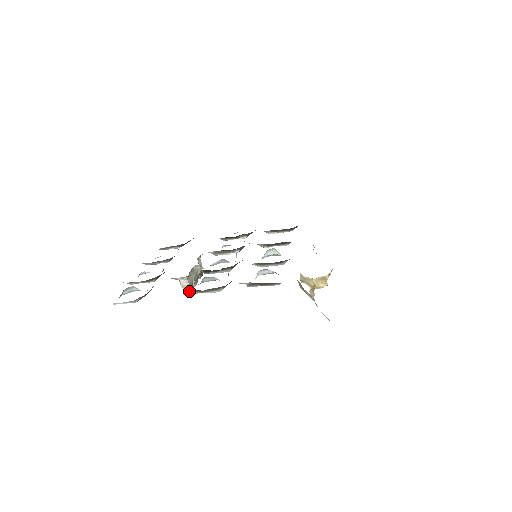
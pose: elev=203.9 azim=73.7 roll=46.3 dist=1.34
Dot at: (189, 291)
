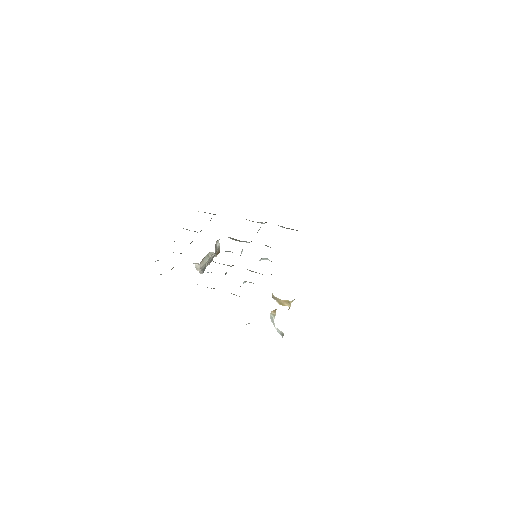
Dot at: (201, 272)
